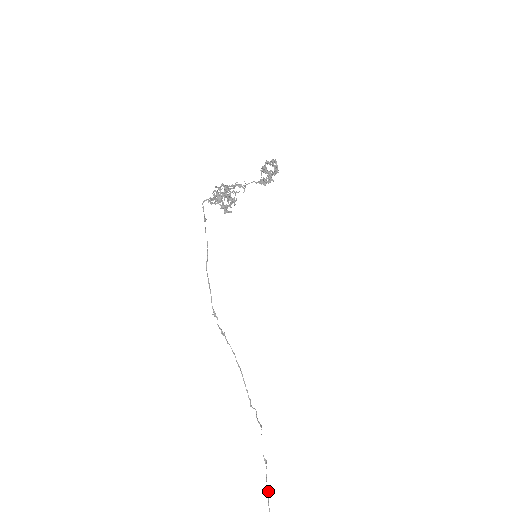
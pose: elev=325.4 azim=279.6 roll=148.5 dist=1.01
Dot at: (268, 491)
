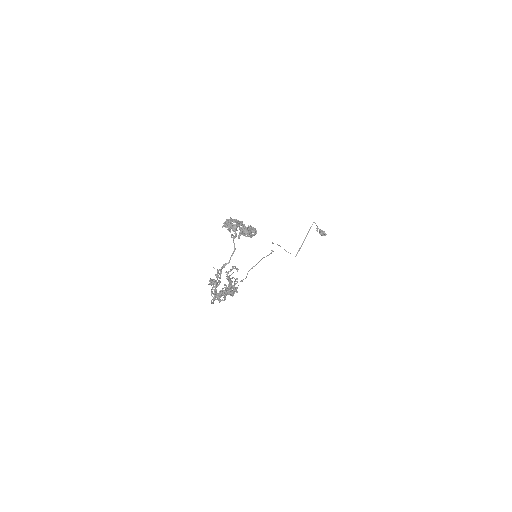
Dot at: occluded
